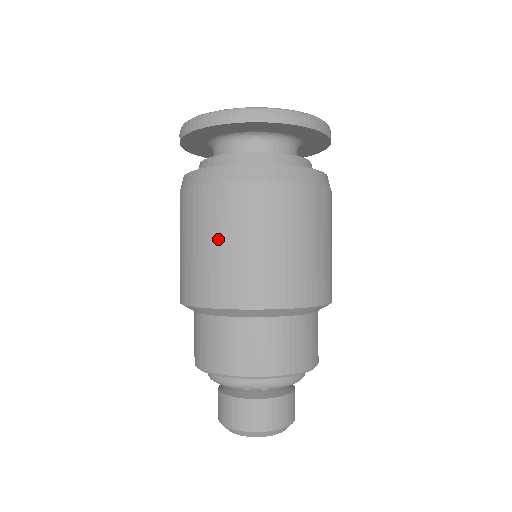
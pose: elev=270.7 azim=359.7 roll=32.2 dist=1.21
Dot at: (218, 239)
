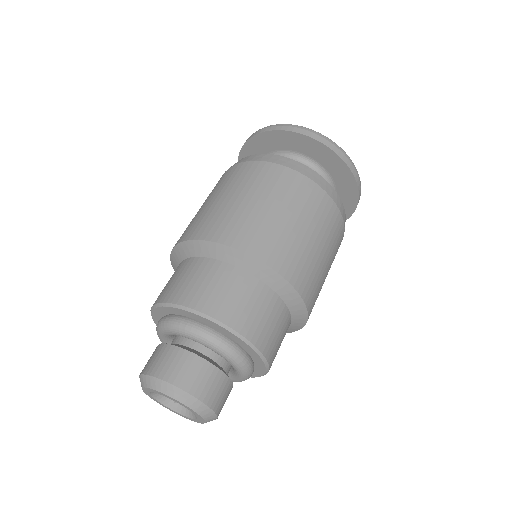
Dot at: (288, 212)
